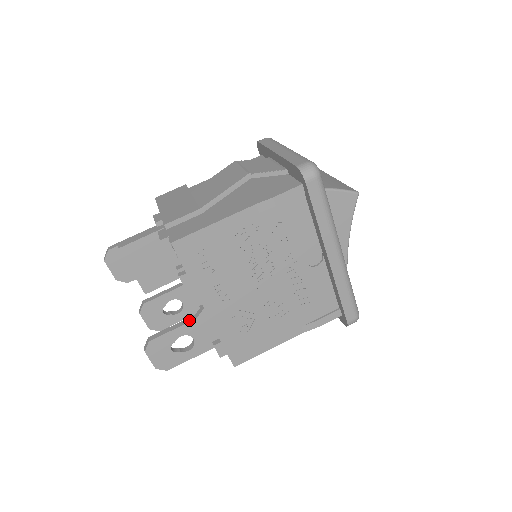
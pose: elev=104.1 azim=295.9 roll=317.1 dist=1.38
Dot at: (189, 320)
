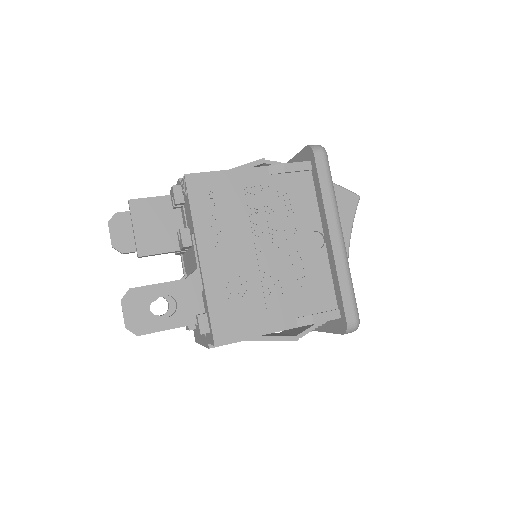
Dot at: (178, 280)
